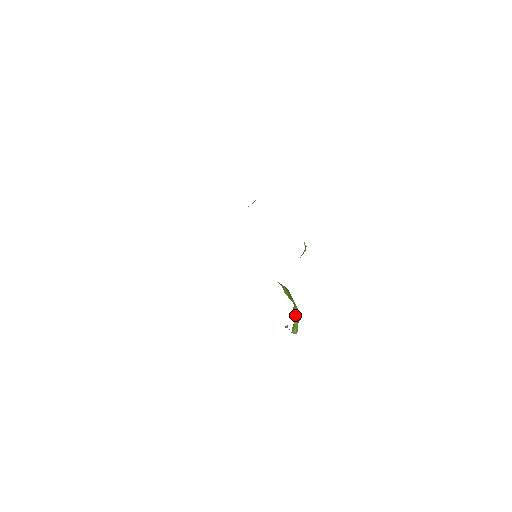
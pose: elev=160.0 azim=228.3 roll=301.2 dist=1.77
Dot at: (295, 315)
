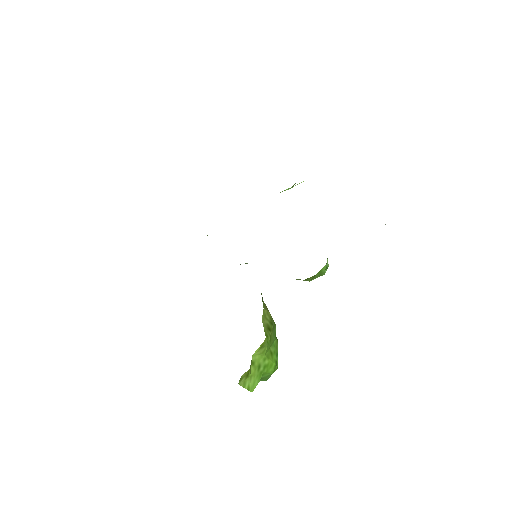
Dot at: (262, 361)
